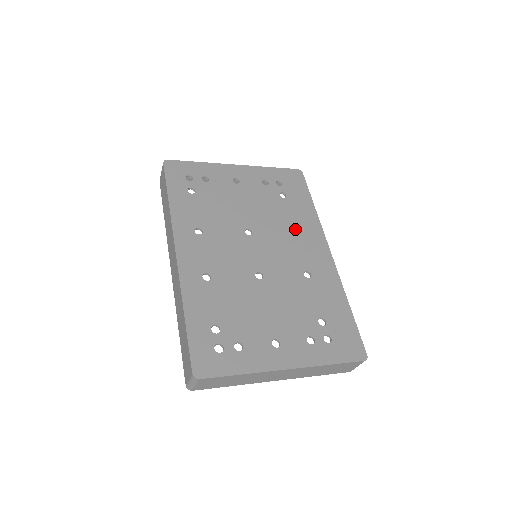
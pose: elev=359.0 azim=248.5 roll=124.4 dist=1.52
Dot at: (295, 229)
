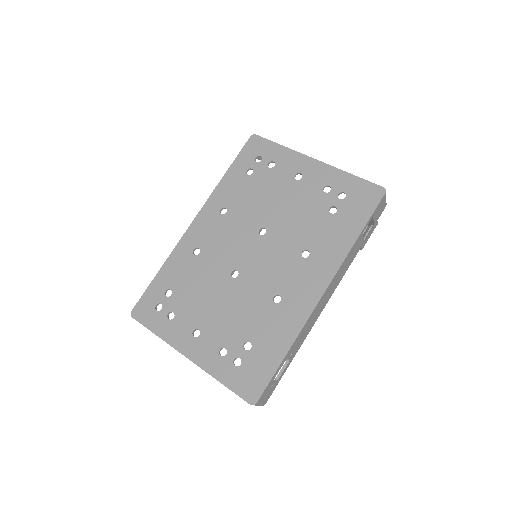
Dot at: (310, 251)
